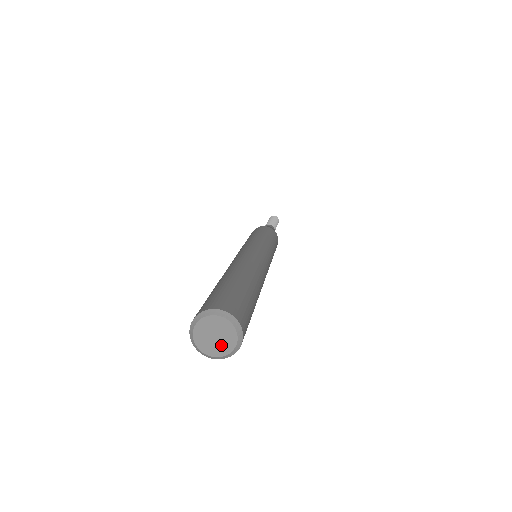
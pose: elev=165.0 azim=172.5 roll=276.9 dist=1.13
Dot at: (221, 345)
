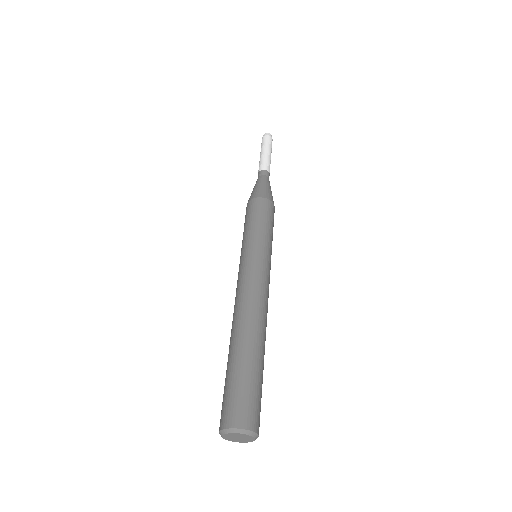
Dot at: (244, 440)
